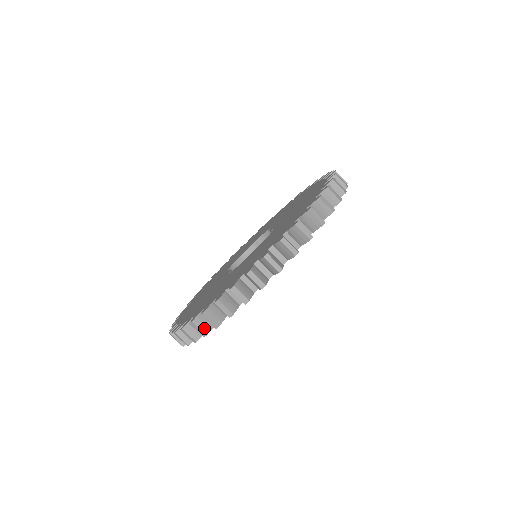
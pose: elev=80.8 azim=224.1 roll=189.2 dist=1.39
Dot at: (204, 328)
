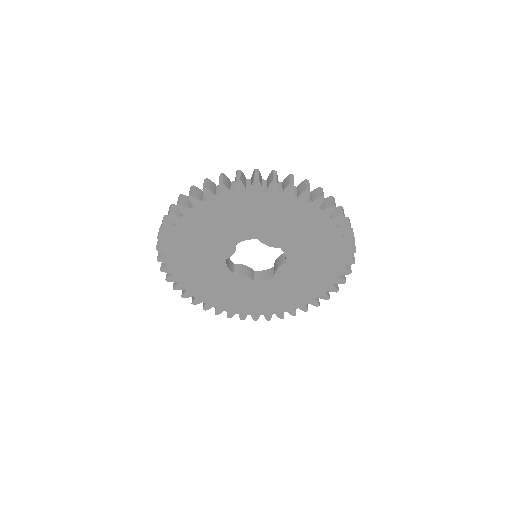
Dot at: (225, 181)
